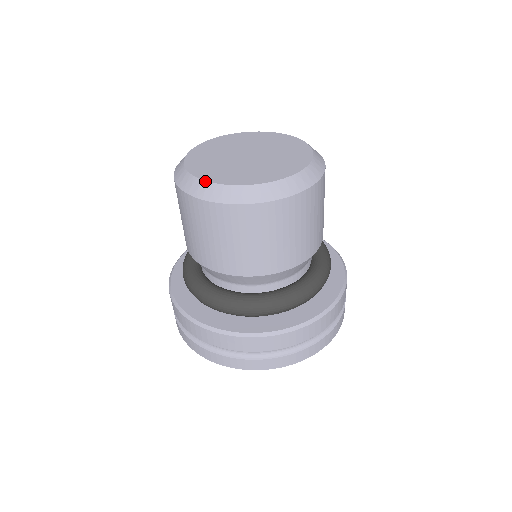
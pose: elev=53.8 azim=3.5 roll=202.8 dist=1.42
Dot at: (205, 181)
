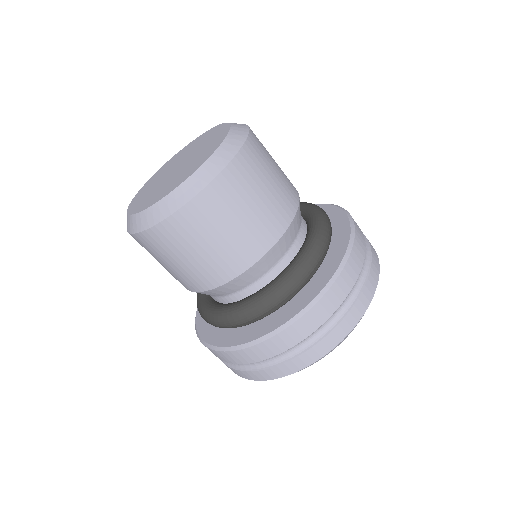
Dot at: (127, 210)
